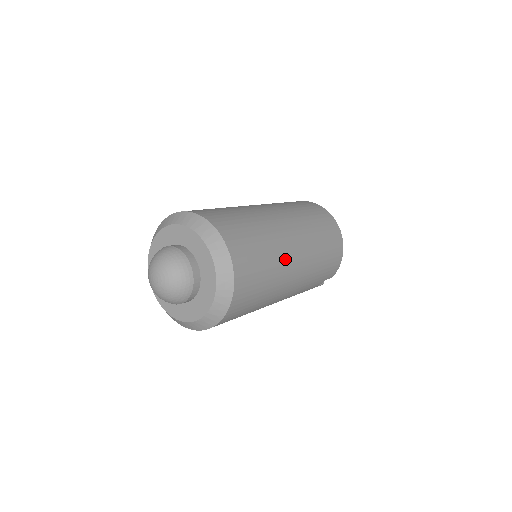
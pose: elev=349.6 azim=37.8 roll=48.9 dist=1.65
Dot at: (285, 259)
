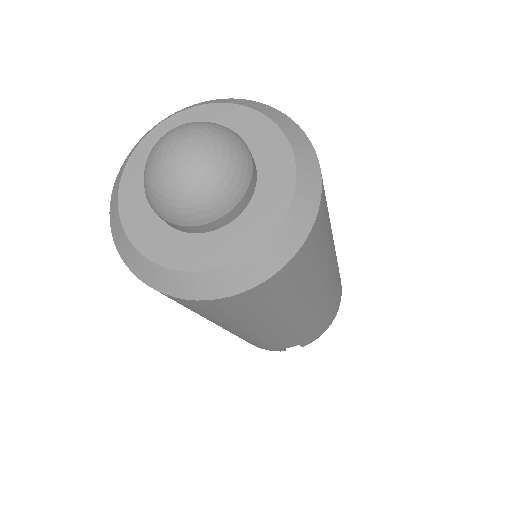
Dot at: (327, 270)
